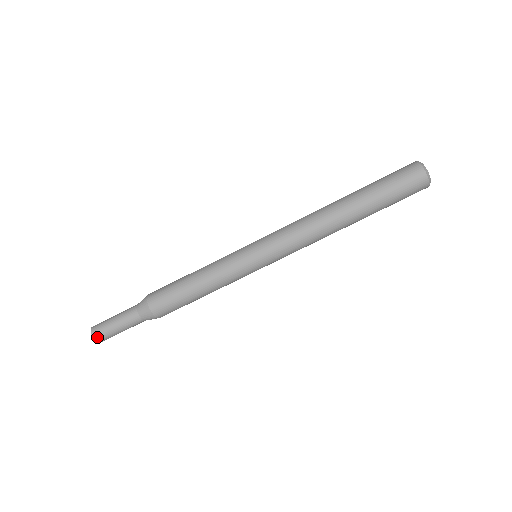
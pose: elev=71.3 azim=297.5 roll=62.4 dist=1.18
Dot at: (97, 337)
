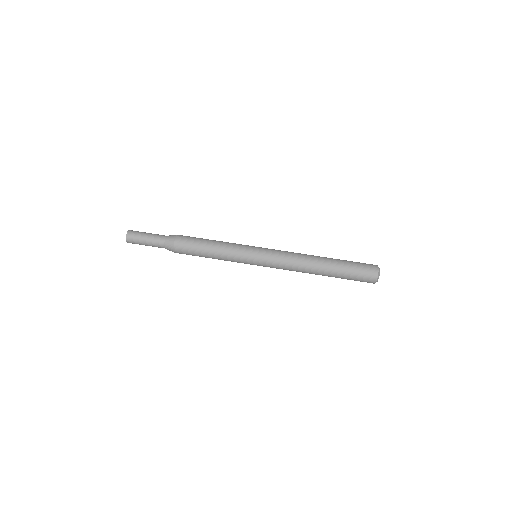
Dot at: (129, 241)
